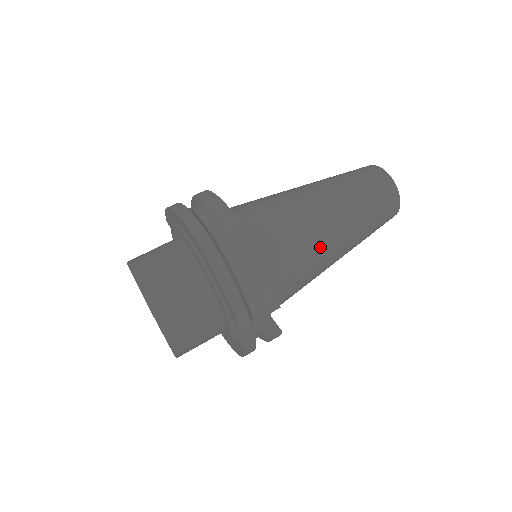
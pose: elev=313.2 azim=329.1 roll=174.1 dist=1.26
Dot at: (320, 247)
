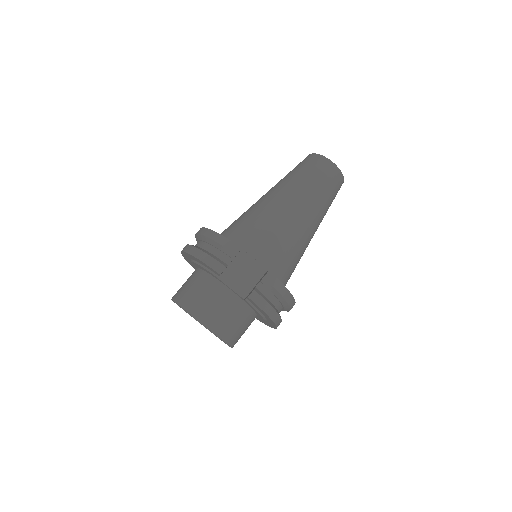
Dot at: (271, 212)
